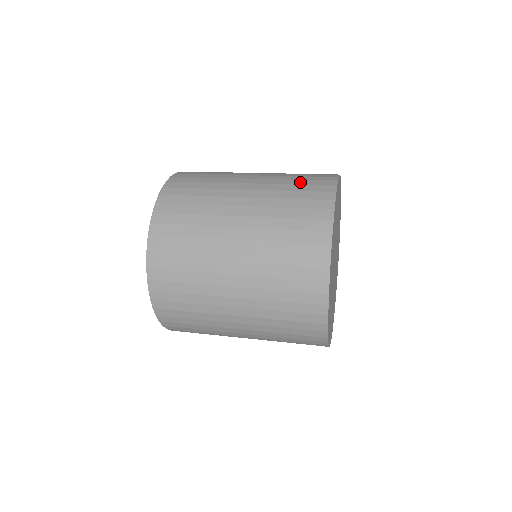
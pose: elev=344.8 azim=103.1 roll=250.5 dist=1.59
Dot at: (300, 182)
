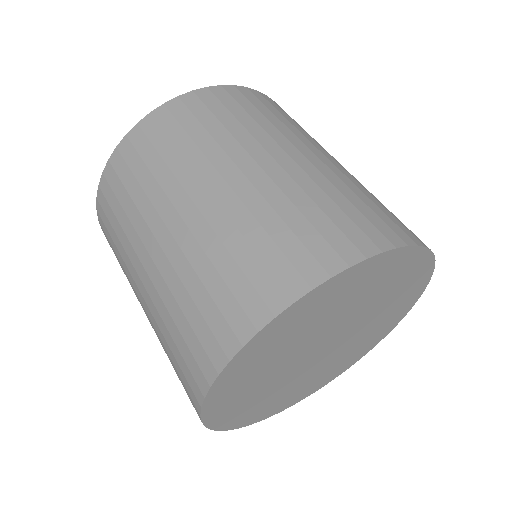
Dot at: (263, 246)
